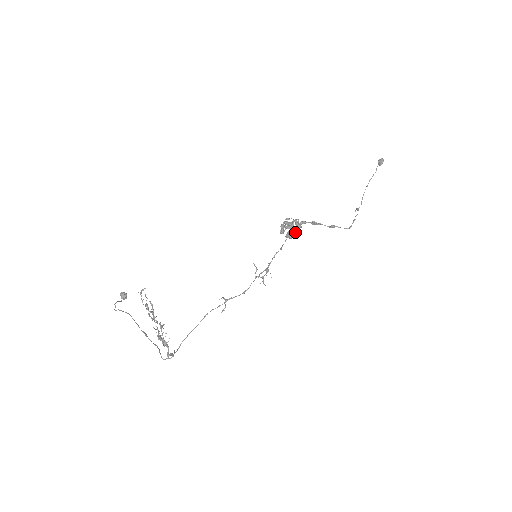
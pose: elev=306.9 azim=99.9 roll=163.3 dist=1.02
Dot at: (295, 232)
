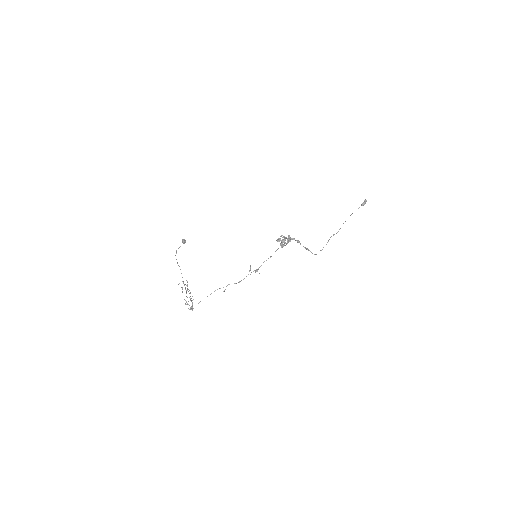
Dot at: (286, 244)
